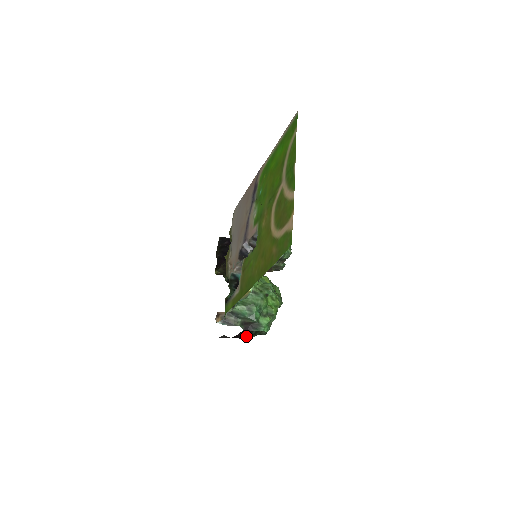
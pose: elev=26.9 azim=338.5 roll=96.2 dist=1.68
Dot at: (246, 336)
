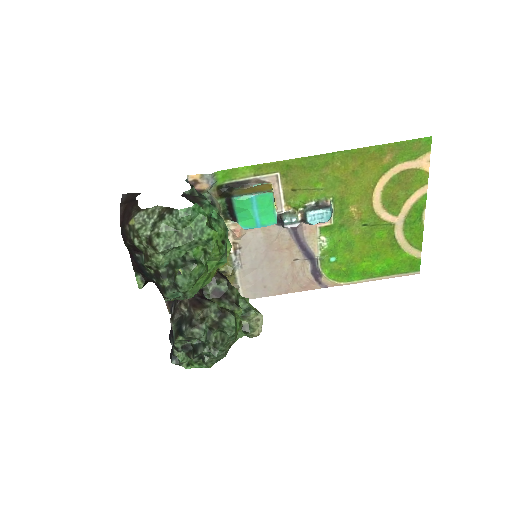
Dot at: (128, 222)
